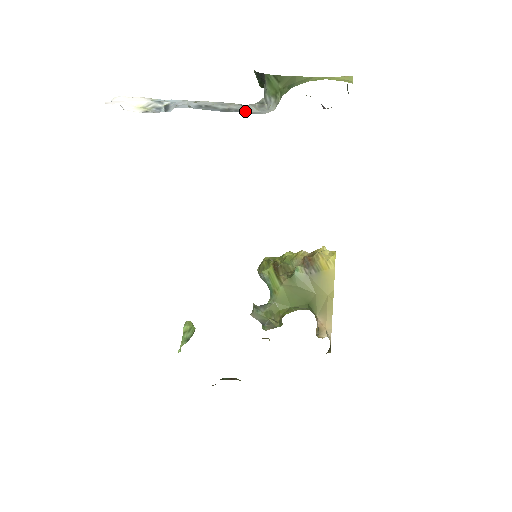
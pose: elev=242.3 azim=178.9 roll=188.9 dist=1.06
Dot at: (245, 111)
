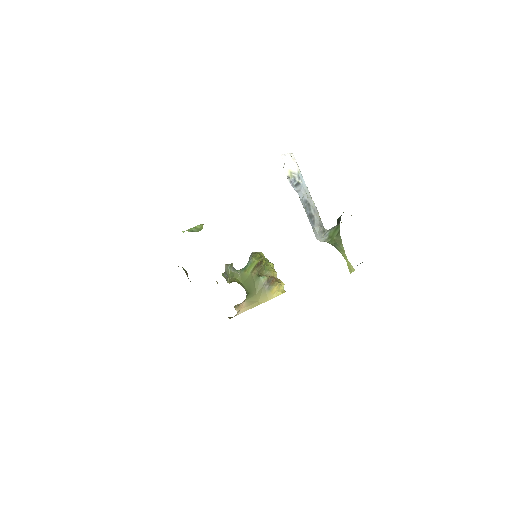
Dot at: (314, 228)
